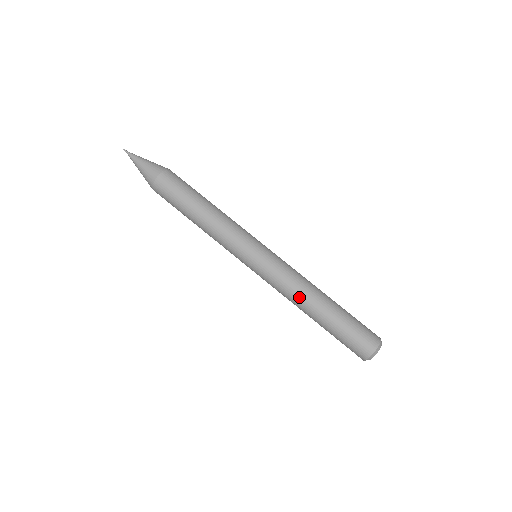
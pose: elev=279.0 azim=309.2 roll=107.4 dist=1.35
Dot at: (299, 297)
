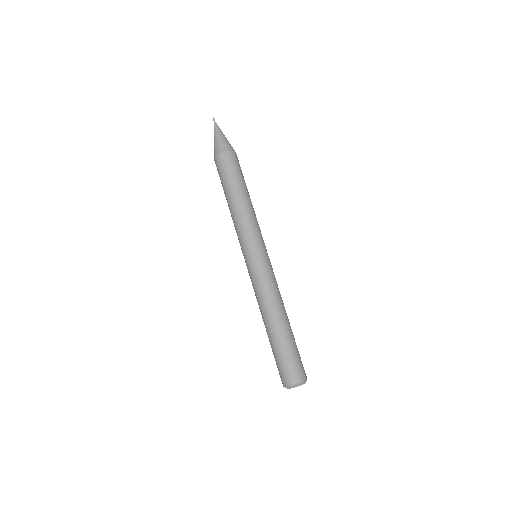
Dot at: (273, 304)
